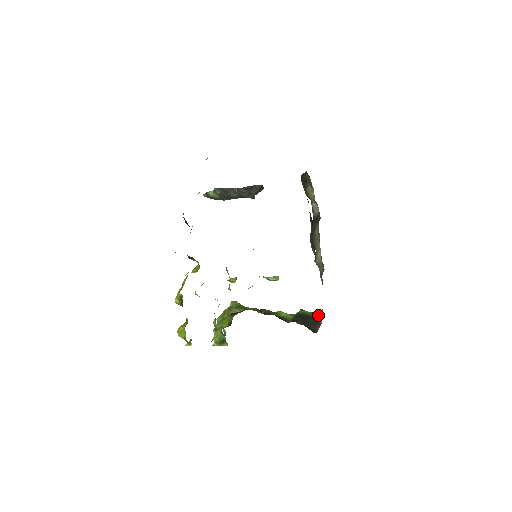
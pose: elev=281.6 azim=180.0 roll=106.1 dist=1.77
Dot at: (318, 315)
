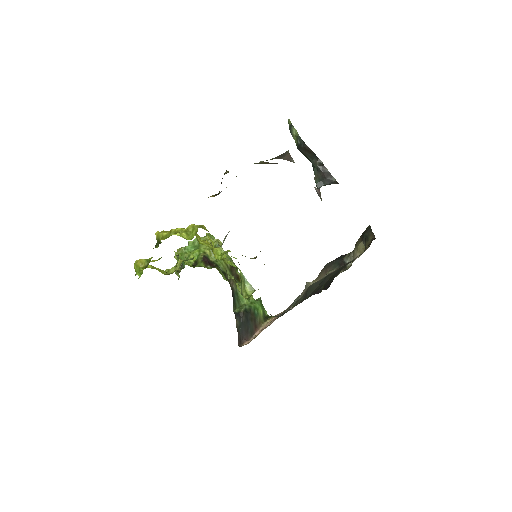
Dot at: (265, 319)
